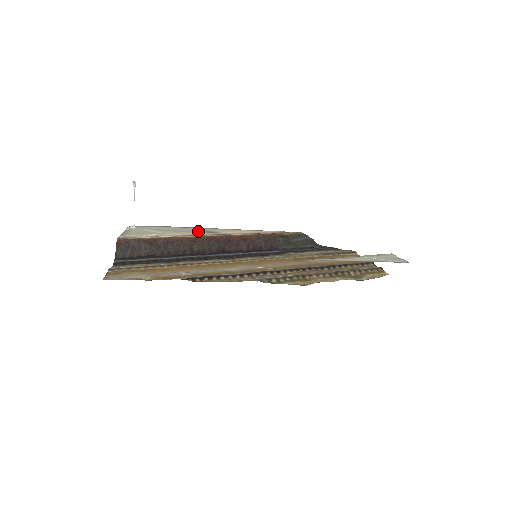
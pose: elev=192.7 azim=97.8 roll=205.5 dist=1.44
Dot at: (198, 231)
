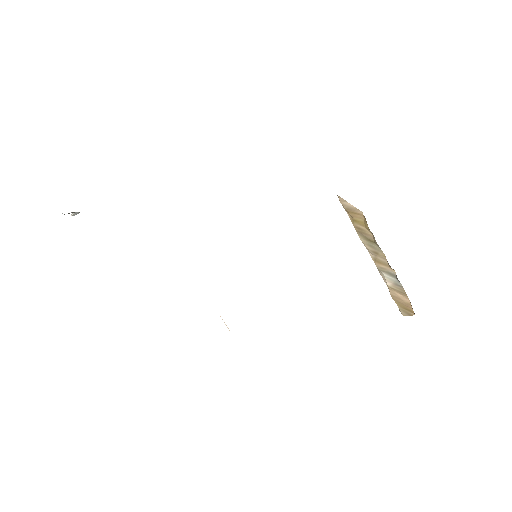
Dot at: occluded
